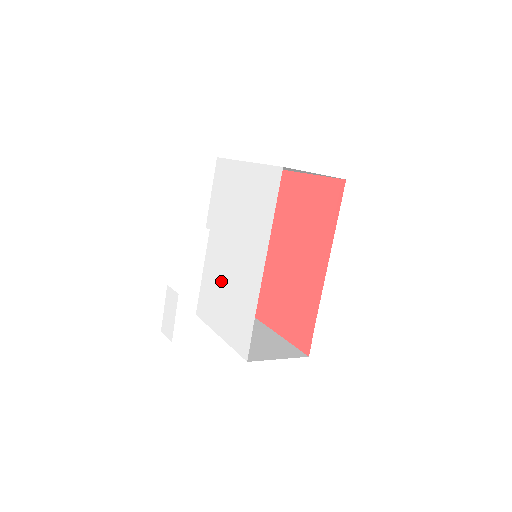
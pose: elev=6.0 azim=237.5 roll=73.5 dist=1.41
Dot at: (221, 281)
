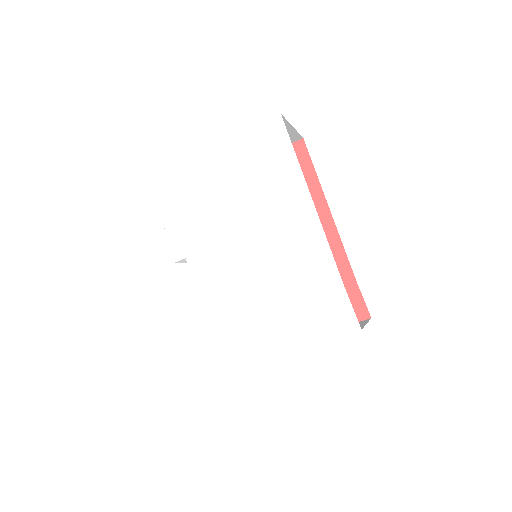
Dot at: (249, 291)
